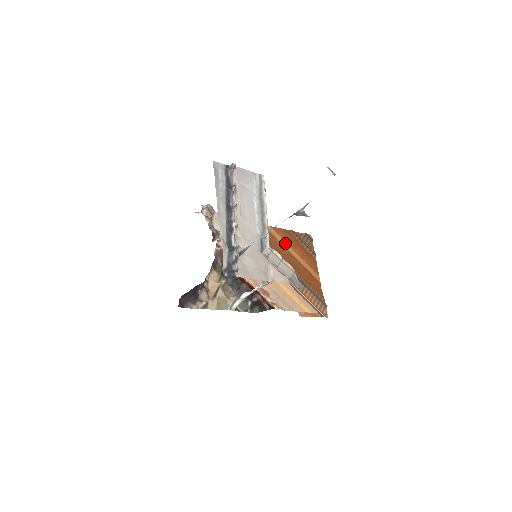
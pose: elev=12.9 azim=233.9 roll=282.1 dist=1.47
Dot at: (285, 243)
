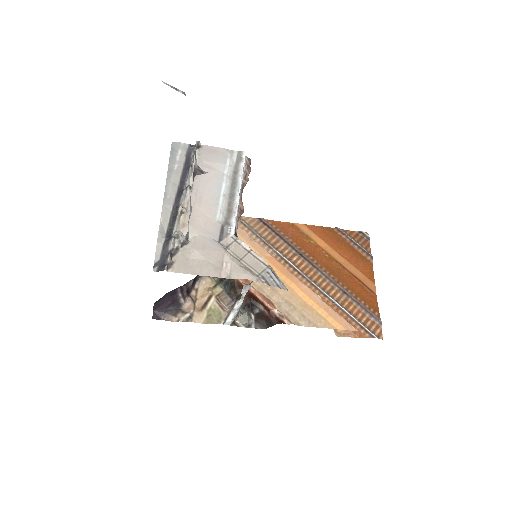
Dot at: (324, 244)
